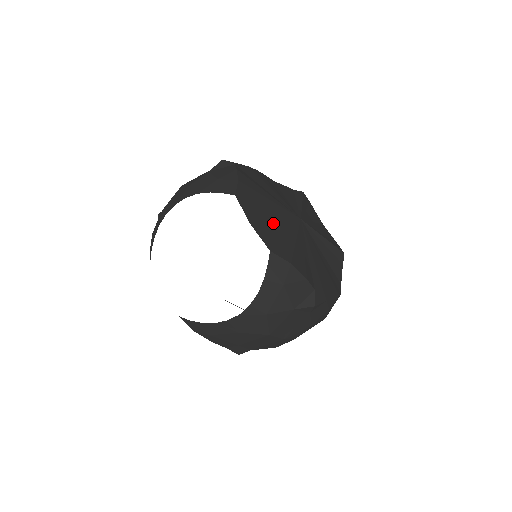
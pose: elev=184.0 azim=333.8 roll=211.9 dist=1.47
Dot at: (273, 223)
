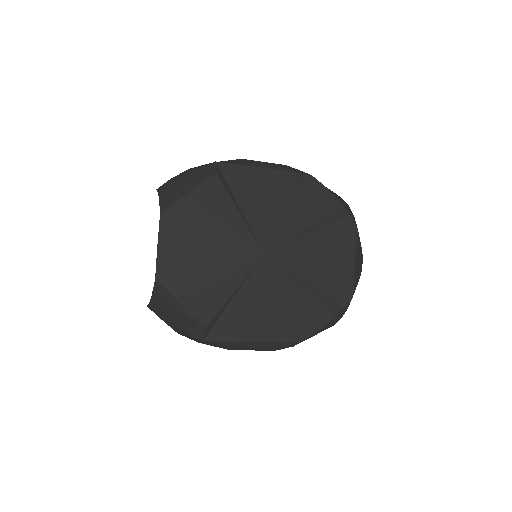
Dot at: (199, 251)
